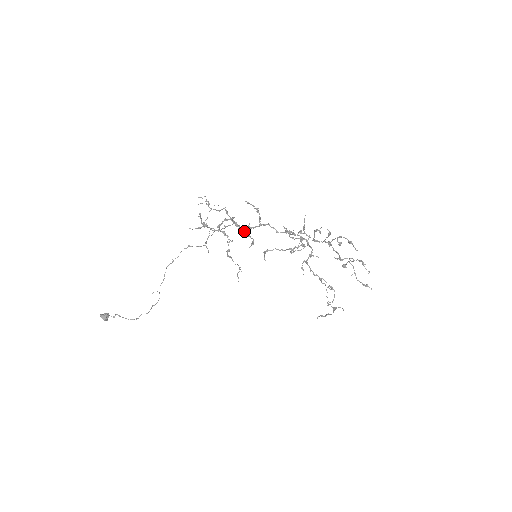
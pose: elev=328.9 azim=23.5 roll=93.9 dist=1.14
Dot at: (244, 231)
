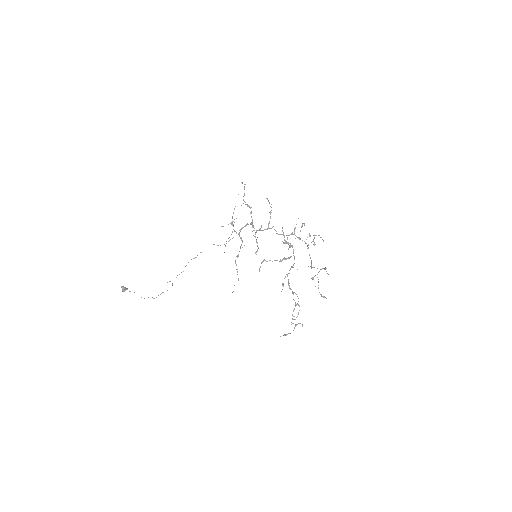
Dot at: (255, 236)
